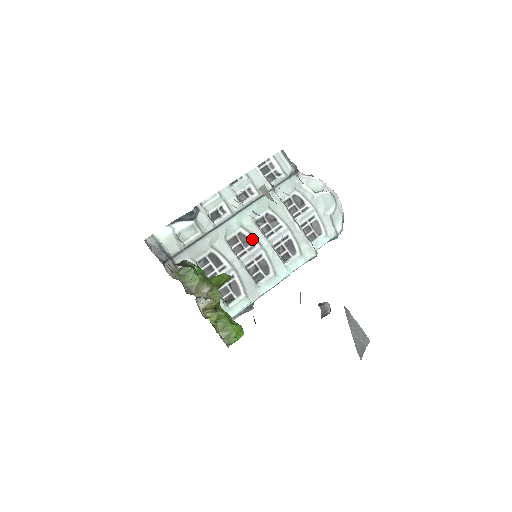
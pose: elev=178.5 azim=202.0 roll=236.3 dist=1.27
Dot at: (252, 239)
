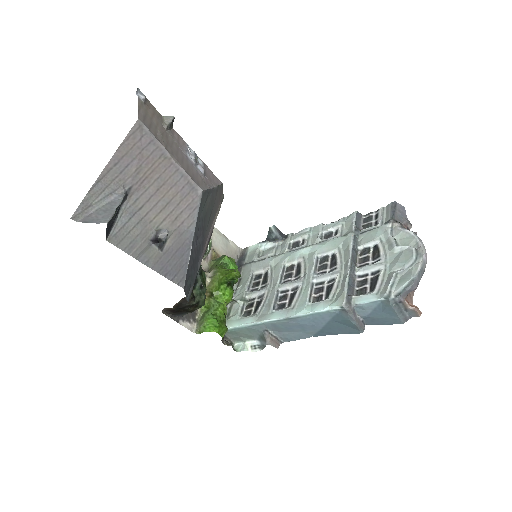
Dot at: (303, 271)
